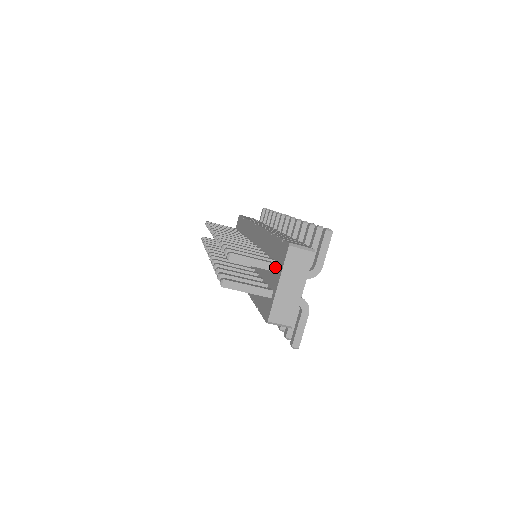
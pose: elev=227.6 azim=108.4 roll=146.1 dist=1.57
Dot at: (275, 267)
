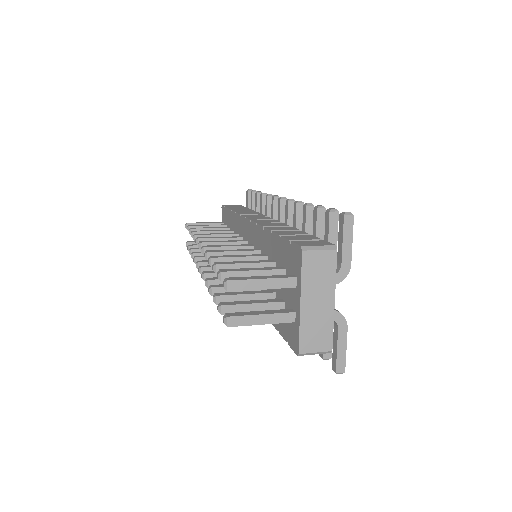
Dot at: (290, 282)
